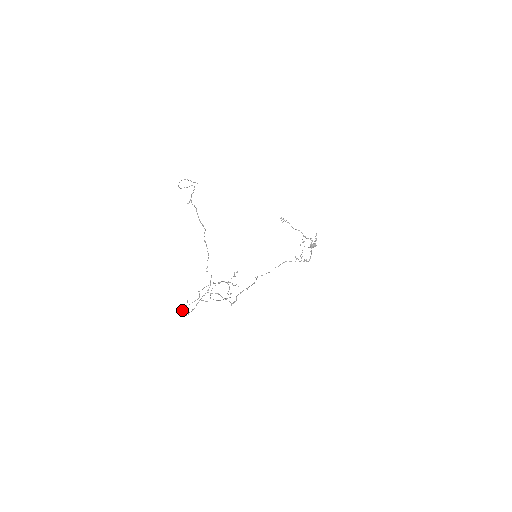
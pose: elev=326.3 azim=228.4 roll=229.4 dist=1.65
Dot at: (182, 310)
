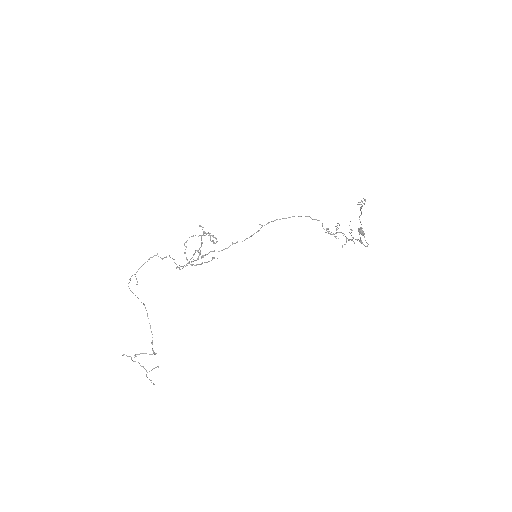
Dot at: (128, 286)
